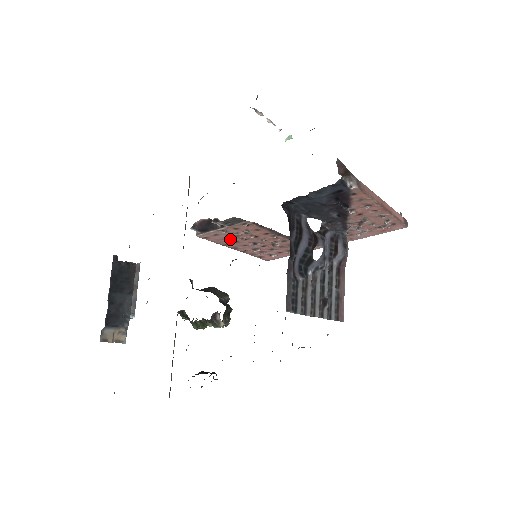
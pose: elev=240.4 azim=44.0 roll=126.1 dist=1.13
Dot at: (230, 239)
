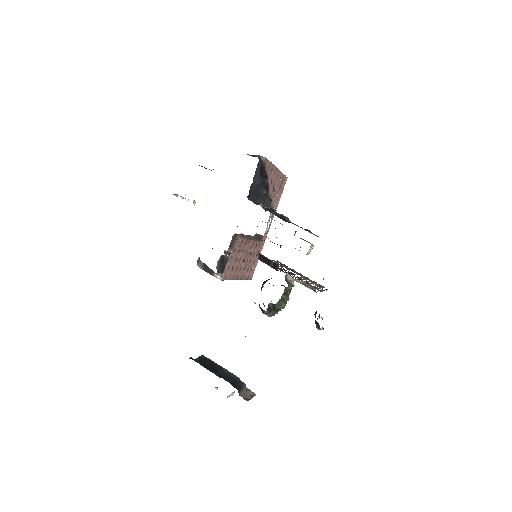
Dot at: (234, 268)
